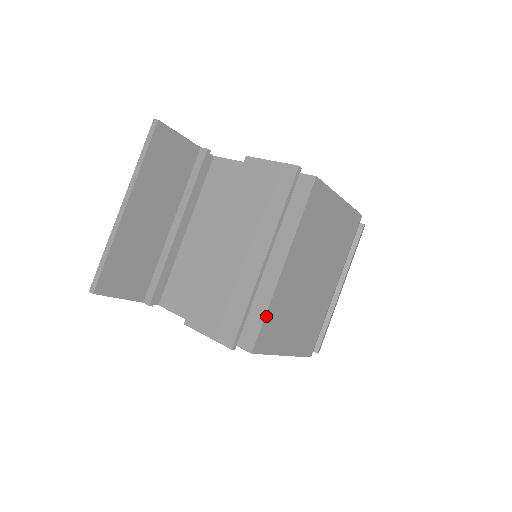
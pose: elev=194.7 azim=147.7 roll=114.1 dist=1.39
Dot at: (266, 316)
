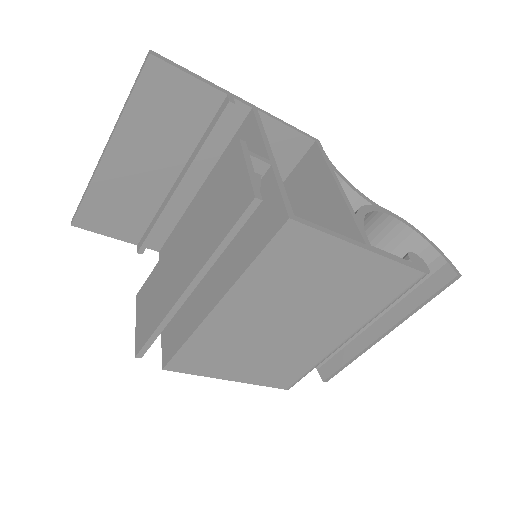
Dot at: (185, 345)
